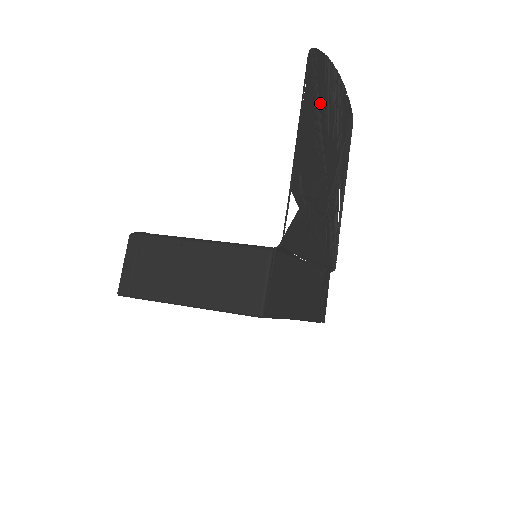
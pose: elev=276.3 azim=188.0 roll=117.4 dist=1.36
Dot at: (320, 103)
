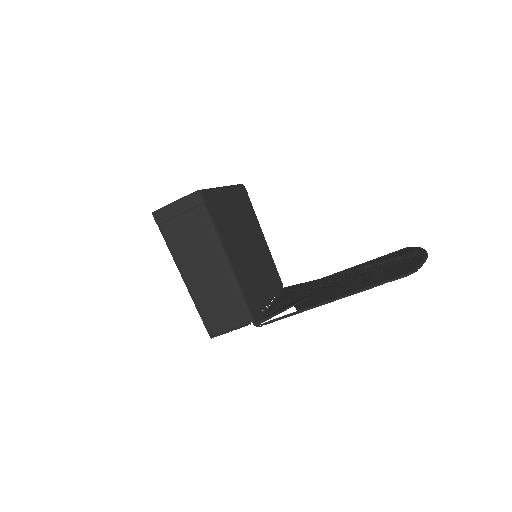
Dot at: occluded
